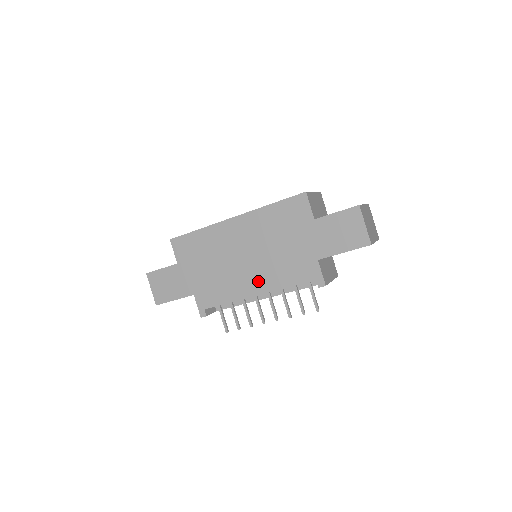
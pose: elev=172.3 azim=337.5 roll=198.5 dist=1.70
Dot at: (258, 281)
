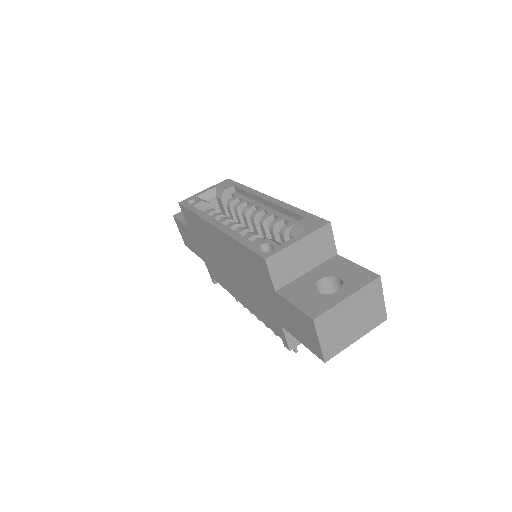
Dot at: (242, 296)
